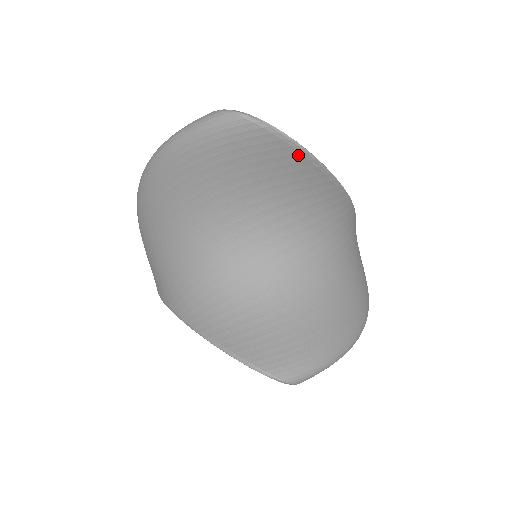
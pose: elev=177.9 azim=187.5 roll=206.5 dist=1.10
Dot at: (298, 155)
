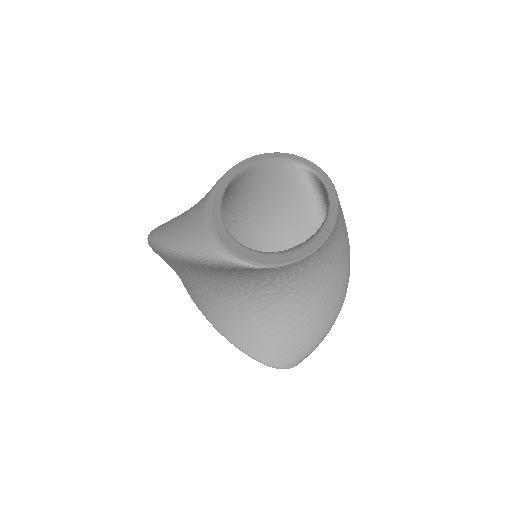
Dot at: occluded
